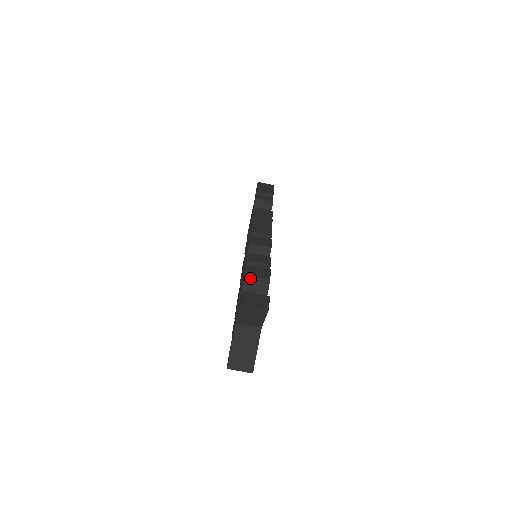
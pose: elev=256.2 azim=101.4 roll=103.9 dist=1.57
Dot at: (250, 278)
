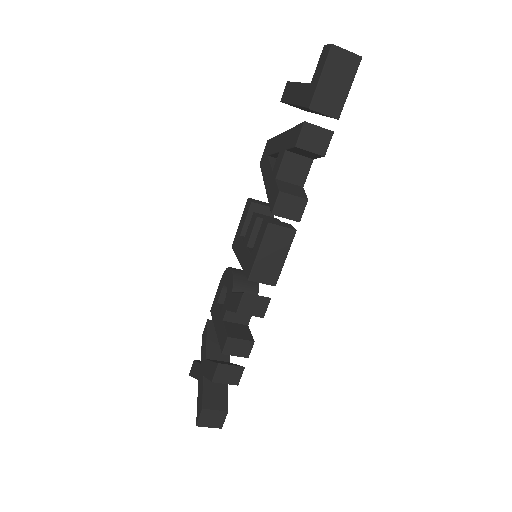
Dot at: (217, 382)
